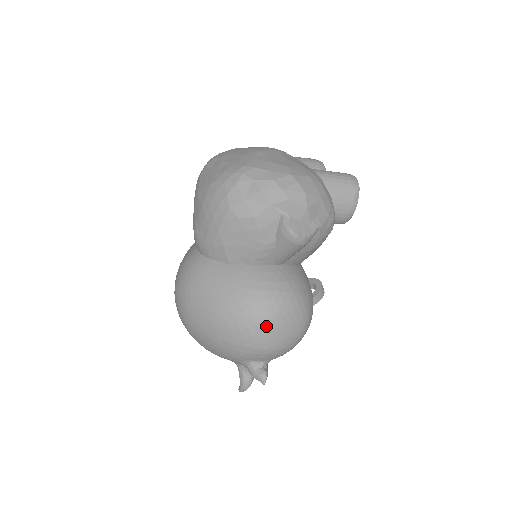
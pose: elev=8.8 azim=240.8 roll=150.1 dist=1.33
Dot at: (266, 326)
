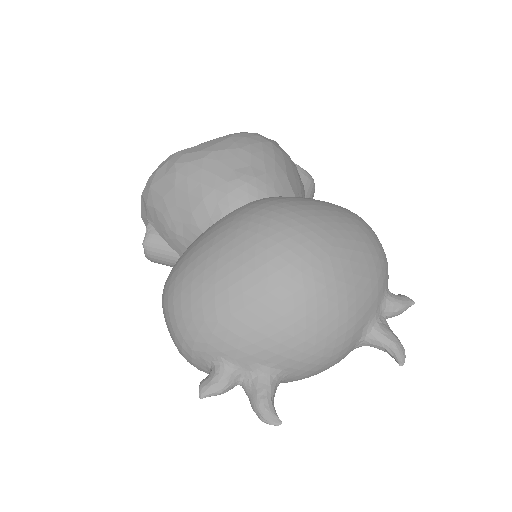
Dot at: occluded
